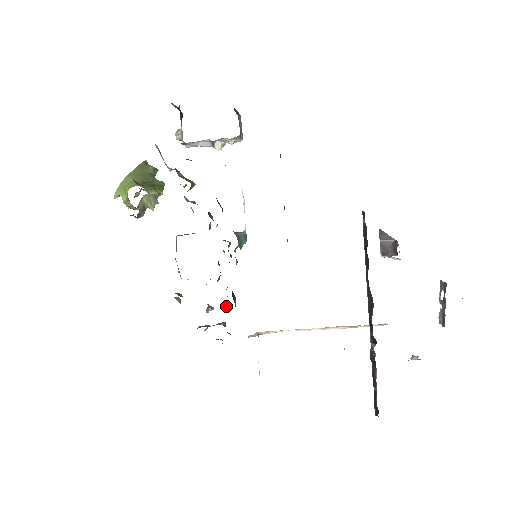
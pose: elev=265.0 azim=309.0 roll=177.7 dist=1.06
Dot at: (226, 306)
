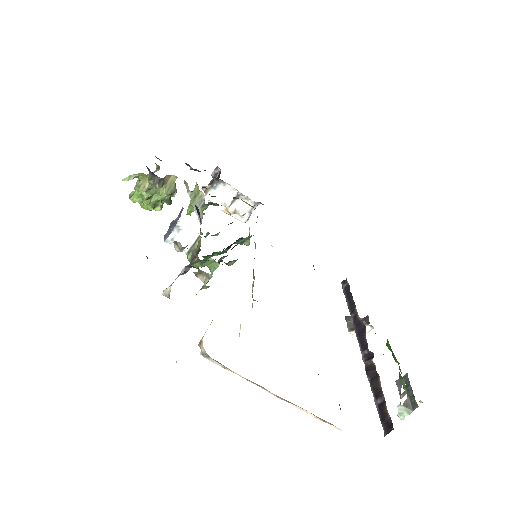
Dot at: (217, 266)
